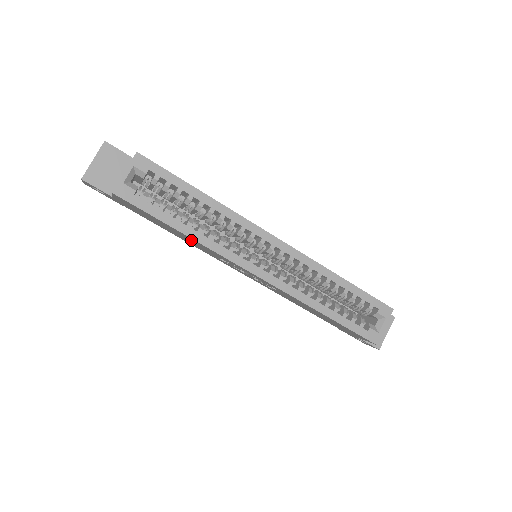
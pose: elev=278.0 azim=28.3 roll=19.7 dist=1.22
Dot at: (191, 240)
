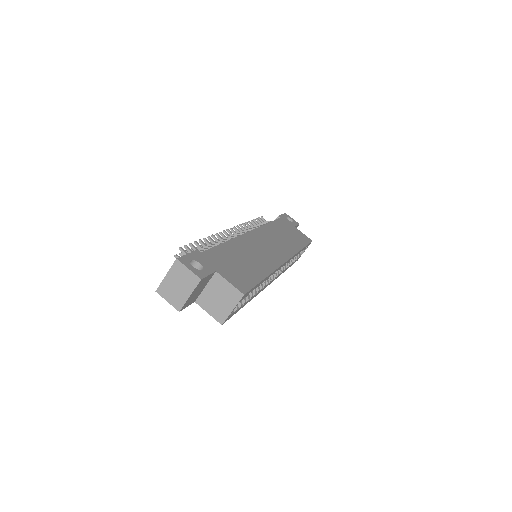
Dot at: occluded
